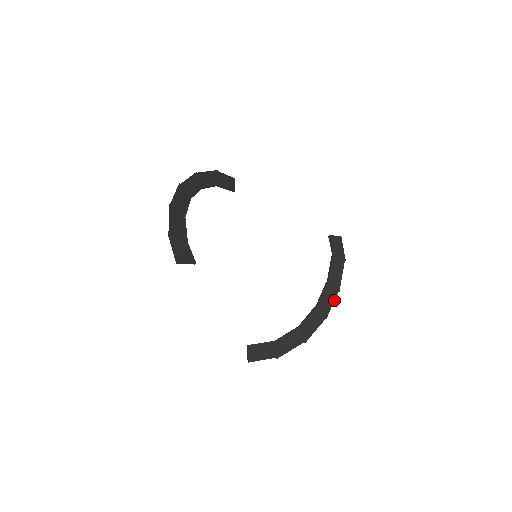
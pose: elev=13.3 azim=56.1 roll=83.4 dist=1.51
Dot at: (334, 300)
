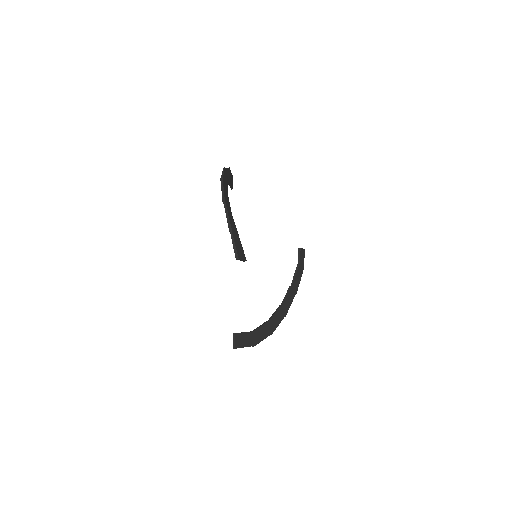
Dot at: (292, 301)
